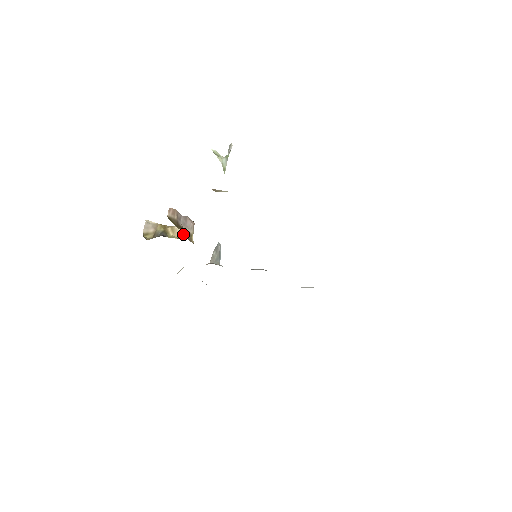
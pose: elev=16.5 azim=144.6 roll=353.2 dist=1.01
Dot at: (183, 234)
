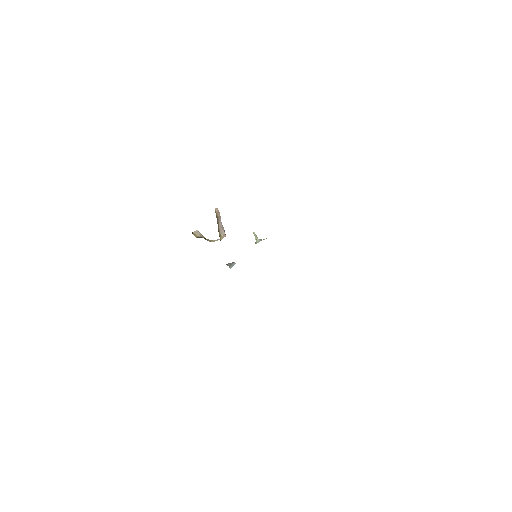
Dot at: occluded
